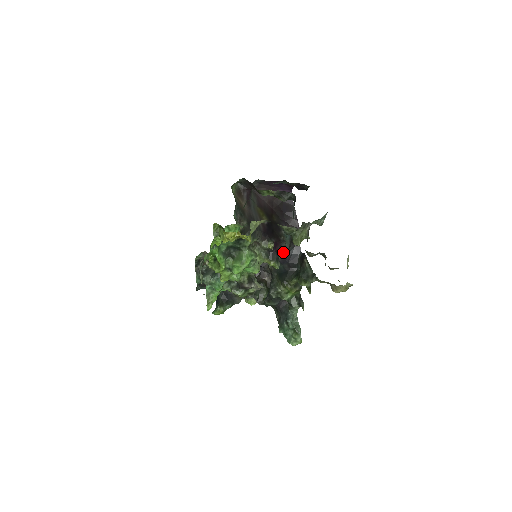
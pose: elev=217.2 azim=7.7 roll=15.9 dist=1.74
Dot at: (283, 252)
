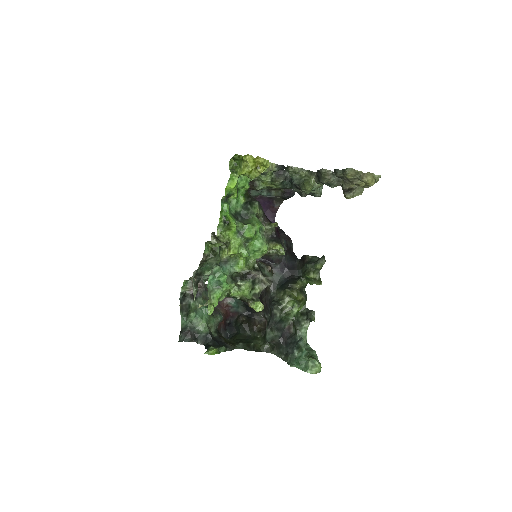
Dot at: occluded
